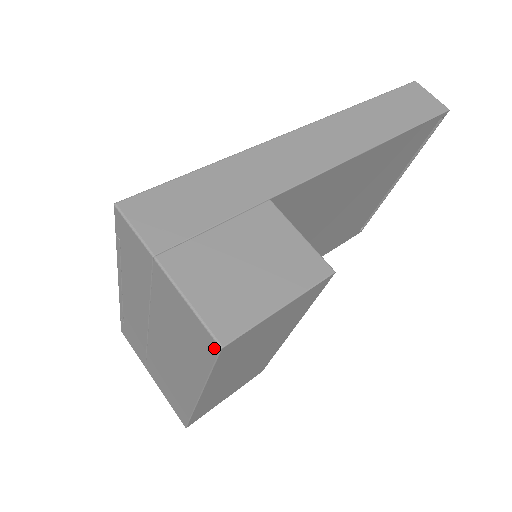
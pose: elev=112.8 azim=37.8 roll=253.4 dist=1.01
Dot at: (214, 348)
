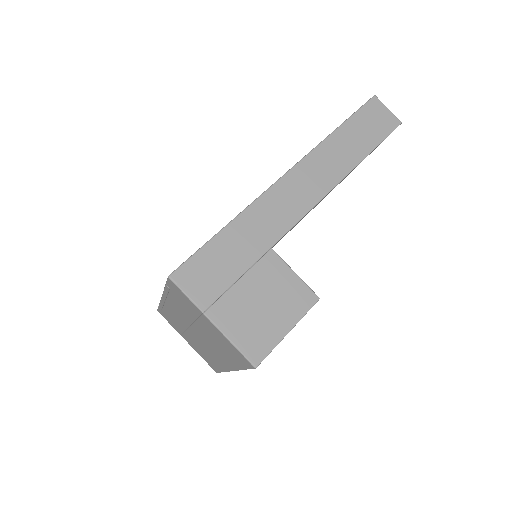
Dot at: (250, 366)
